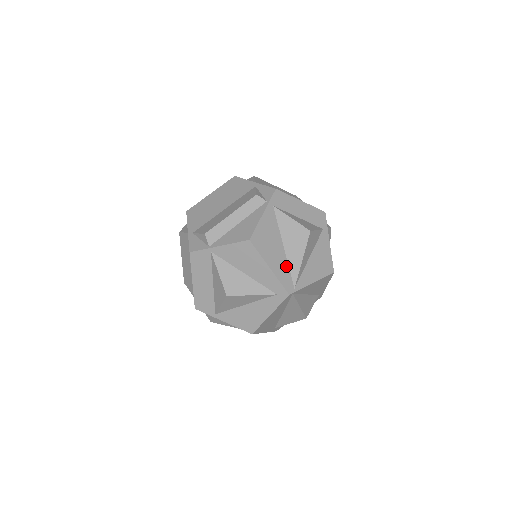
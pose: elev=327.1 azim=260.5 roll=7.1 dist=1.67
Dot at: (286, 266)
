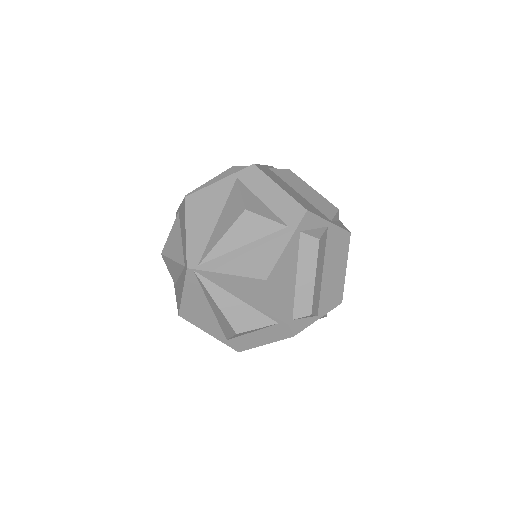
Dot at: (206, 239)
